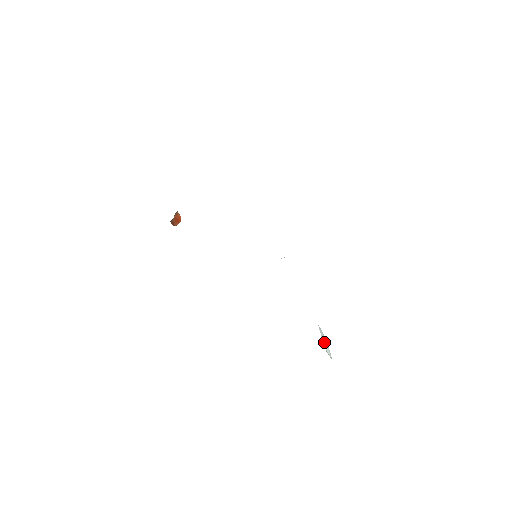
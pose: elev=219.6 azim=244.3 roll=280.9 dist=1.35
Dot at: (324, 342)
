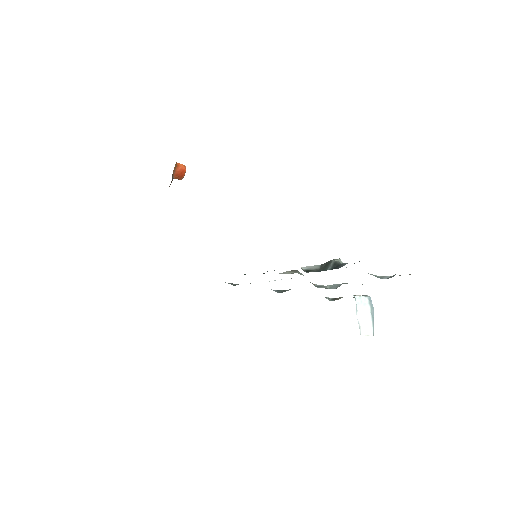
Dot at: (362, 319)
